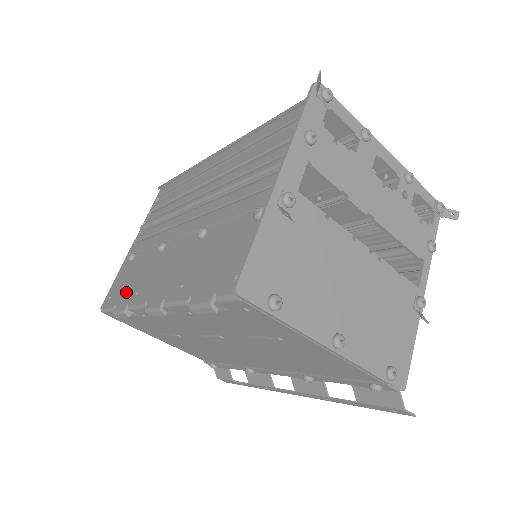
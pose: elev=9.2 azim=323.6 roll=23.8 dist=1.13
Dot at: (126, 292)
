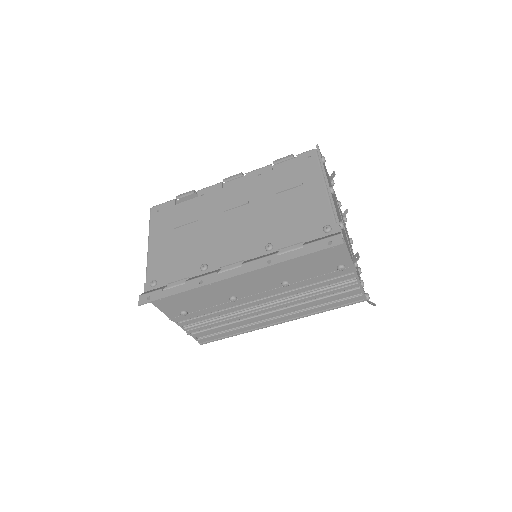
Dot at: occluded
